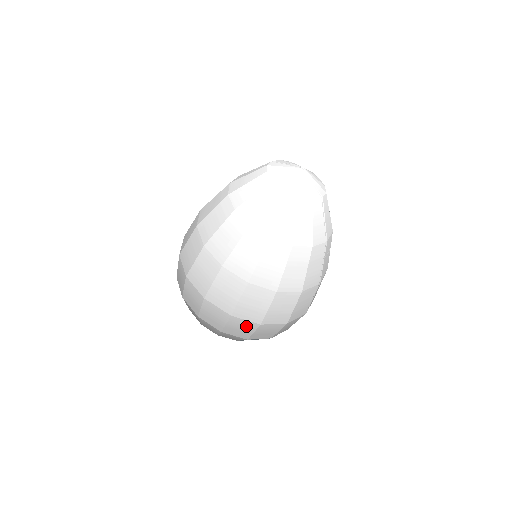
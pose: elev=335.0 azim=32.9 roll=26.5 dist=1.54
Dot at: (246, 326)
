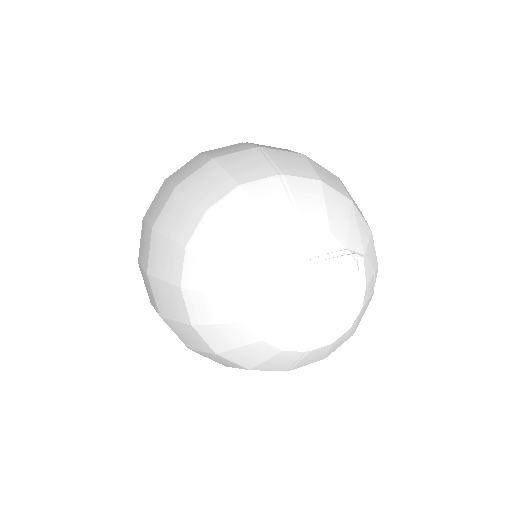
Dot at: occluded
